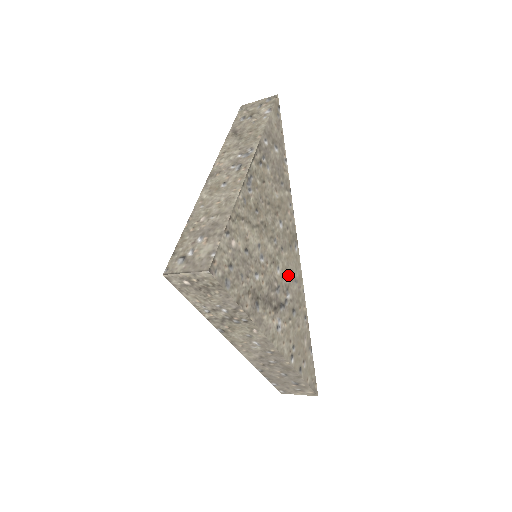
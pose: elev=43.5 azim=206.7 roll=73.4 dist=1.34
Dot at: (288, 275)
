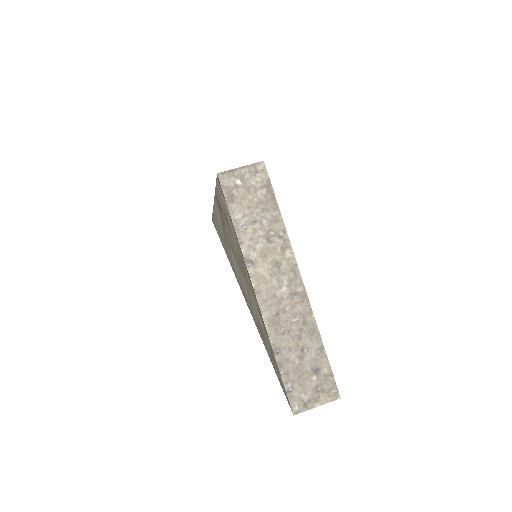
Dot at: occluded
